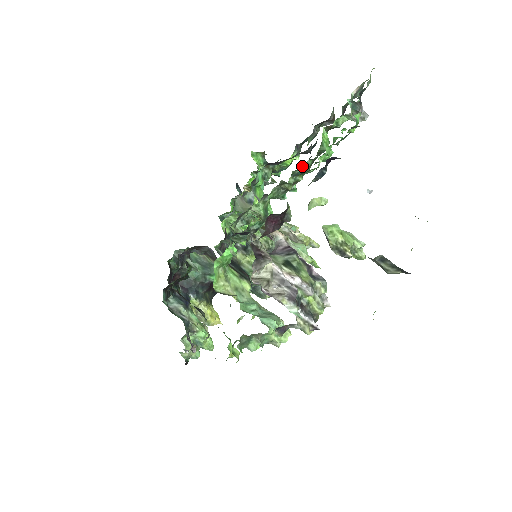
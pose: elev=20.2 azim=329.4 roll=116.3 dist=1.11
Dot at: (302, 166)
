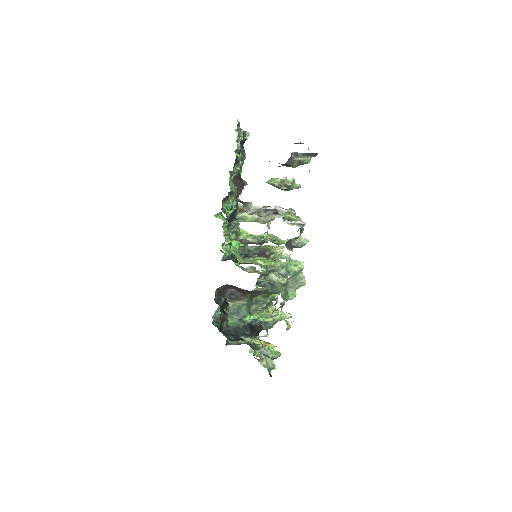
Dot at: occluded
